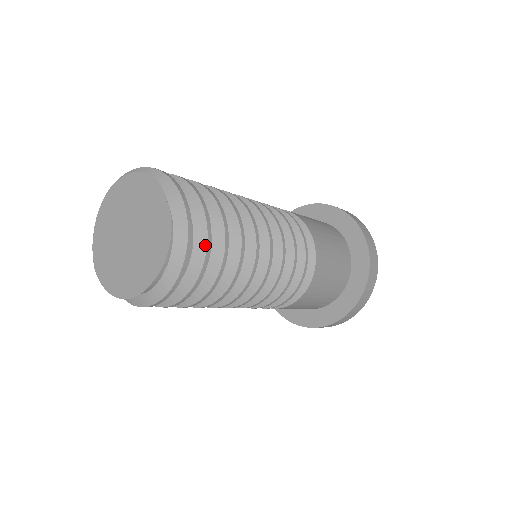
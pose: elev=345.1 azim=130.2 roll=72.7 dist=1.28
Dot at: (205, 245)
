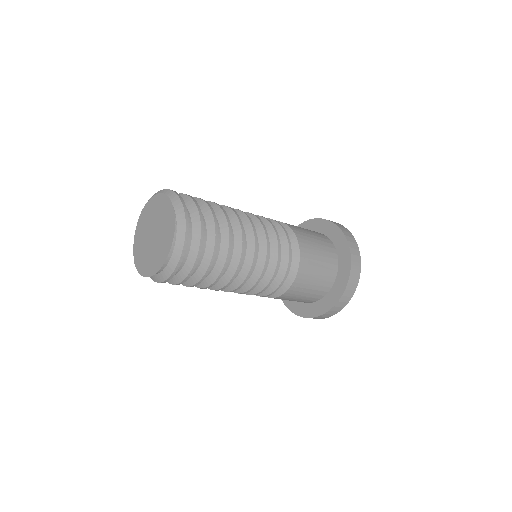
Dot at: (200, 230)
